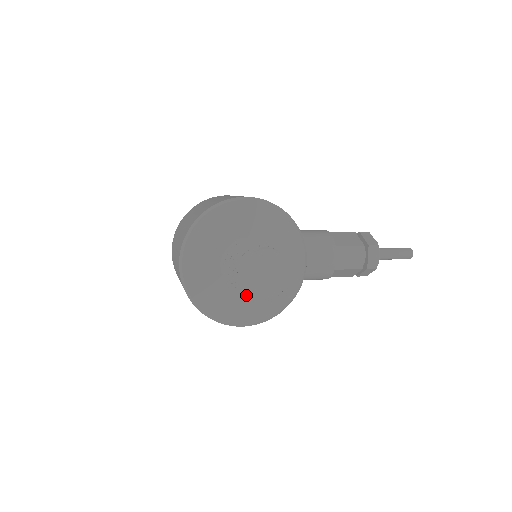
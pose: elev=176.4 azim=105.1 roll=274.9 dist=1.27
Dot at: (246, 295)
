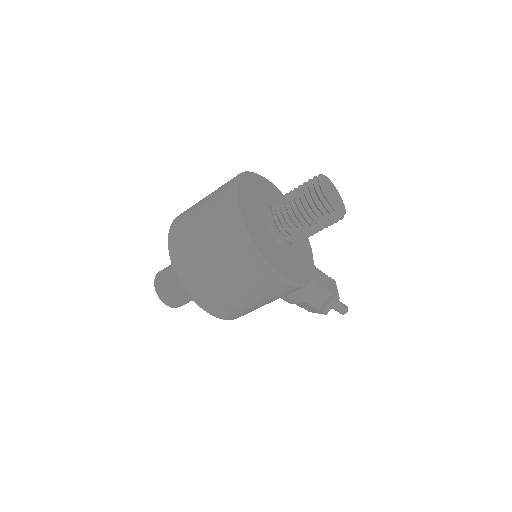
Dot at: (328, 200)
